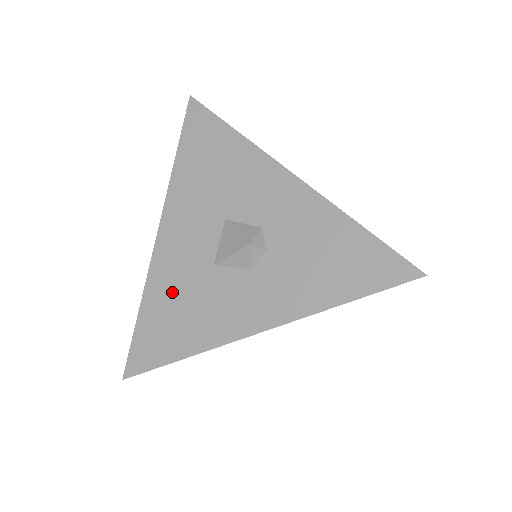
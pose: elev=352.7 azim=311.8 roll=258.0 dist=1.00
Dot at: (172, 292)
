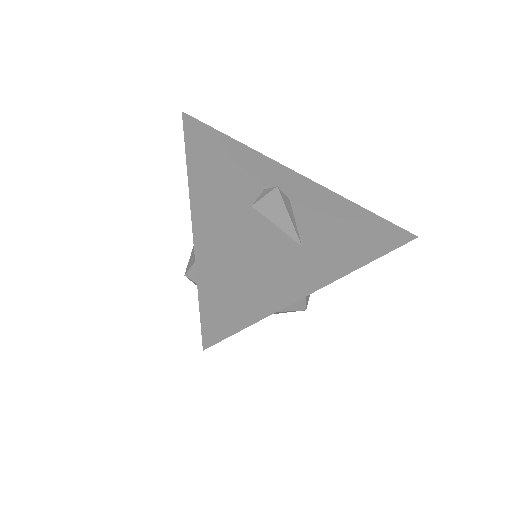
Dot at: occluded
